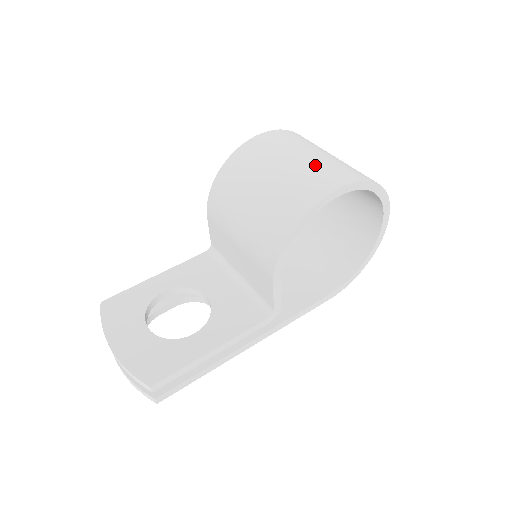
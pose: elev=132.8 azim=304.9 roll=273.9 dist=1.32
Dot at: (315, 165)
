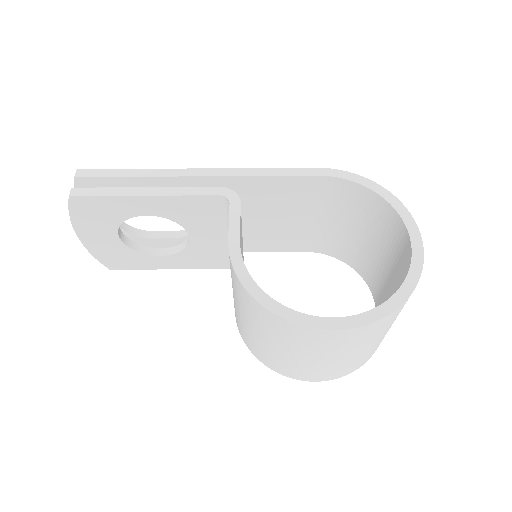
Dot at: (325, 368)
